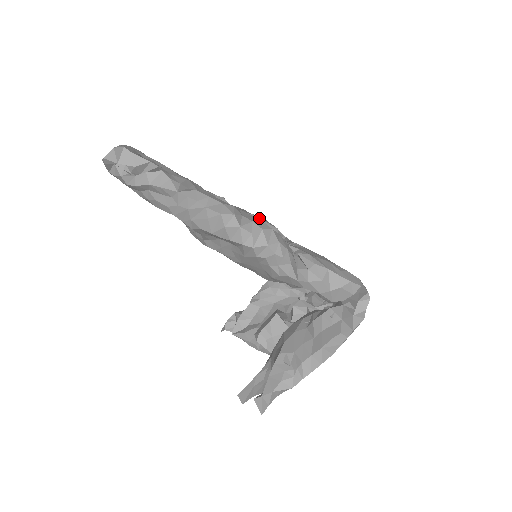
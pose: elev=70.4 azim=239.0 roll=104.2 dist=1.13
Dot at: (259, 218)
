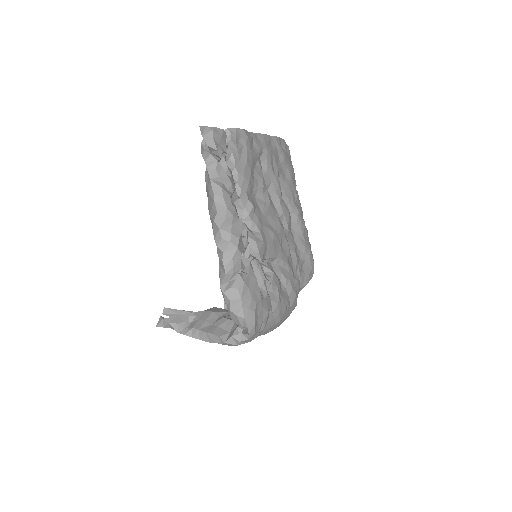
Dot at: (260, 237)
